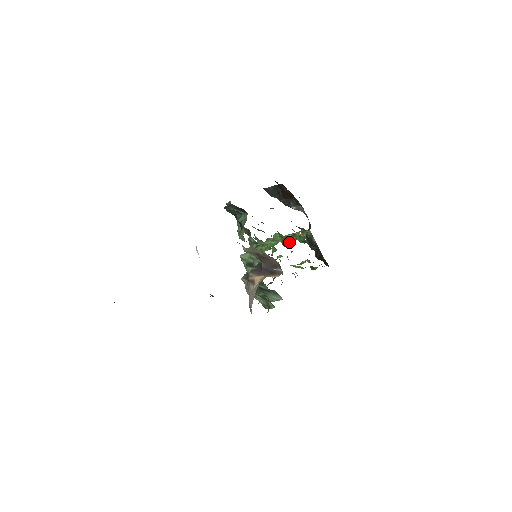
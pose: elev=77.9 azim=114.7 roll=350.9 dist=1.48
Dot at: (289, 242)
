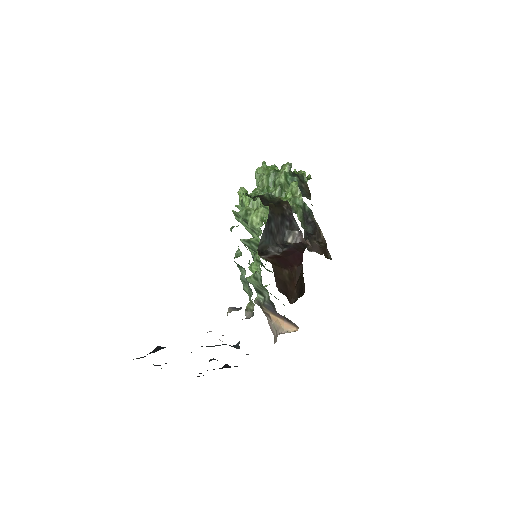
Dot at: occluded
